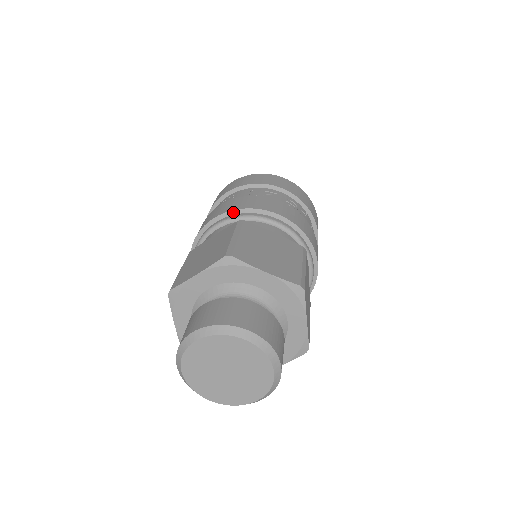
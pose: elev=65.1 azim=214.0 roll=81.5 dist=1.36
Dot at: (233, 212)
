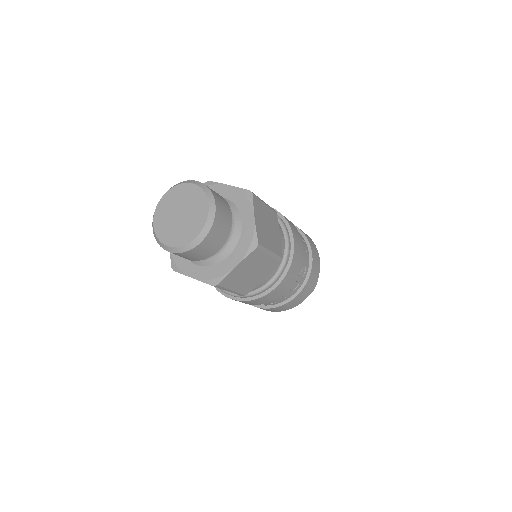
Dot at: occluded
